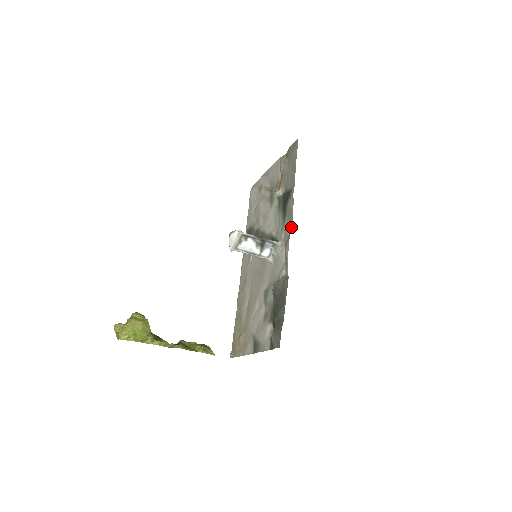
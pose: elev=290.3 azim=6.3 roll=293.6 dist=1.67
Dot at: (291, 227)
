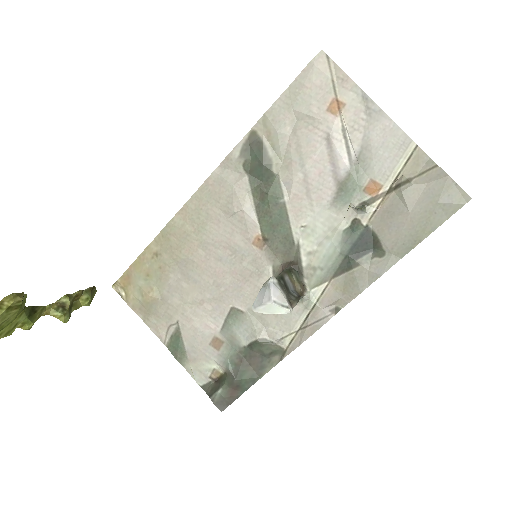
Dot at: (338, 303)
